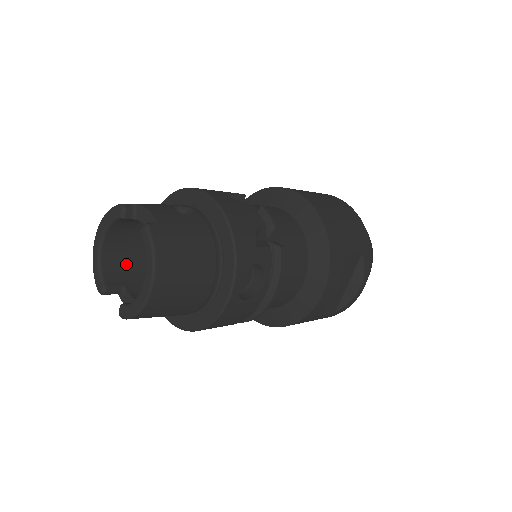
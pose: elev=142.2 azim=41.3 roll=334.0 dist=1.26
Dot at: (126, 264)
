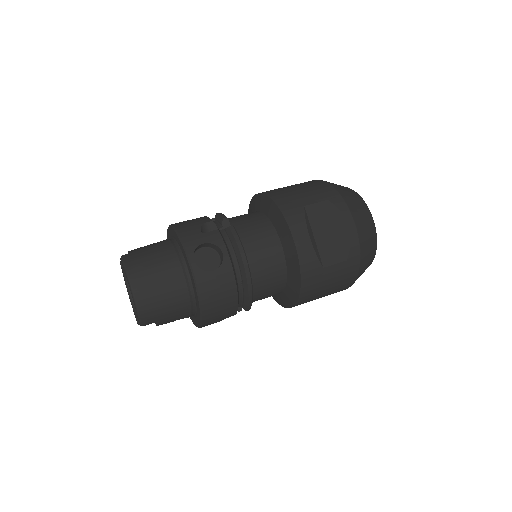
Dot at: occluded
